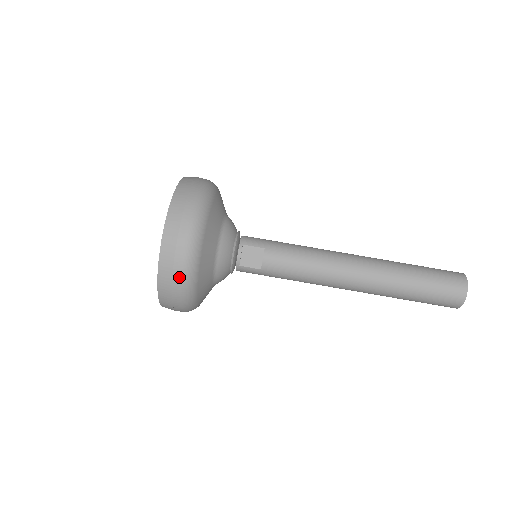
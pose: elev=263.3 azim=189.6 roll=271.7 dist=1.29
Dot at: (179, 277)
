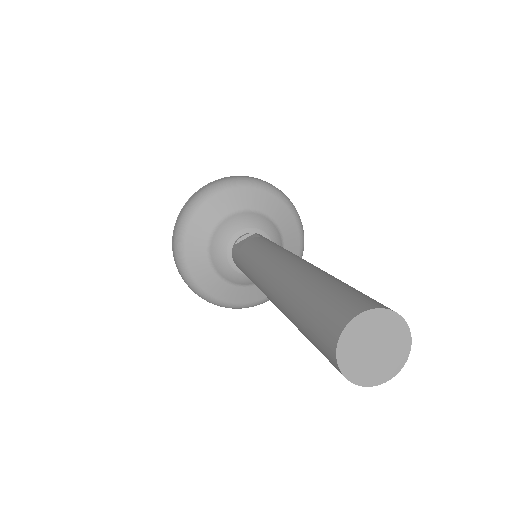
Dot at: (191, 199)
